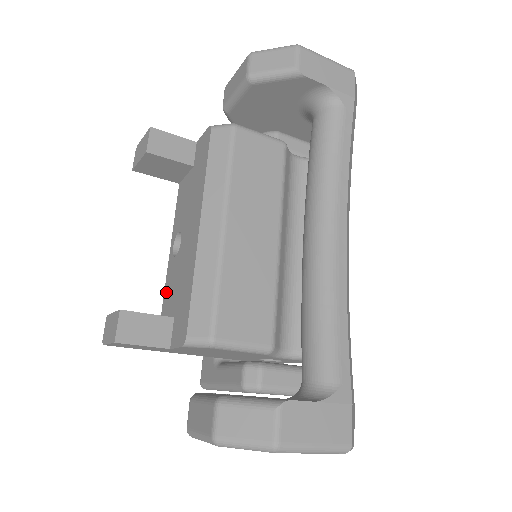
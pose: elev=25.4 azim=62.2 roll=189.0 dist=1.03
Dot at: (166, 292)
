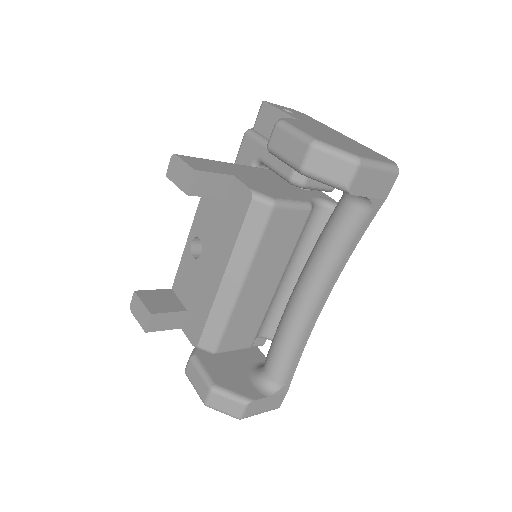
Dot at: (180, 274)
